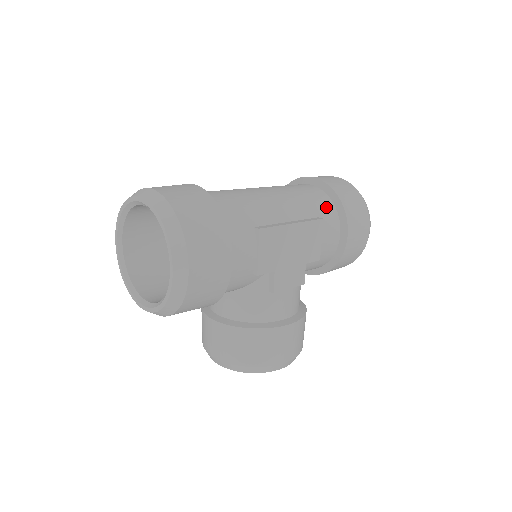
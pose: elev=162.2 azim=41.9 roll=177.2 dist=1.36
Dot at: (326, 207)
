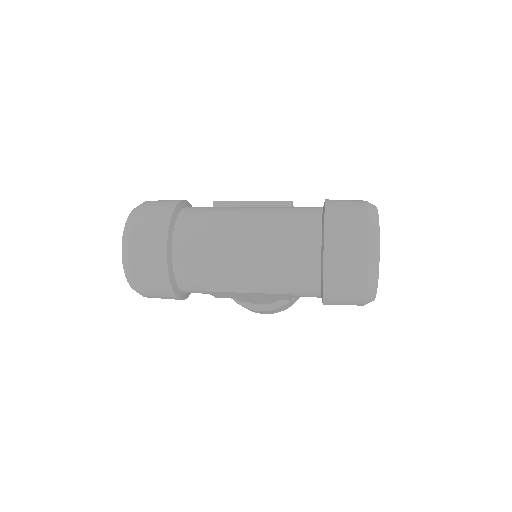
Dot at: (306, 281)
